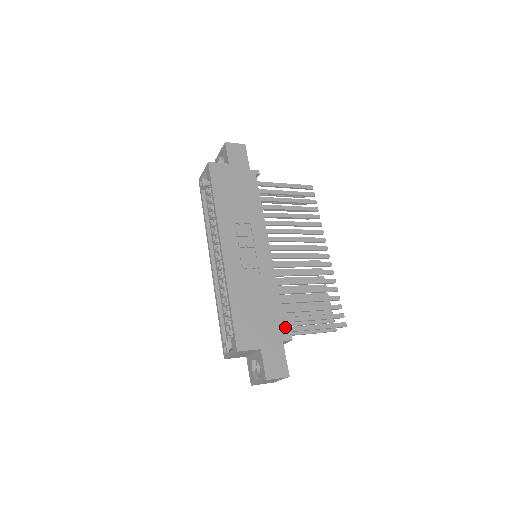
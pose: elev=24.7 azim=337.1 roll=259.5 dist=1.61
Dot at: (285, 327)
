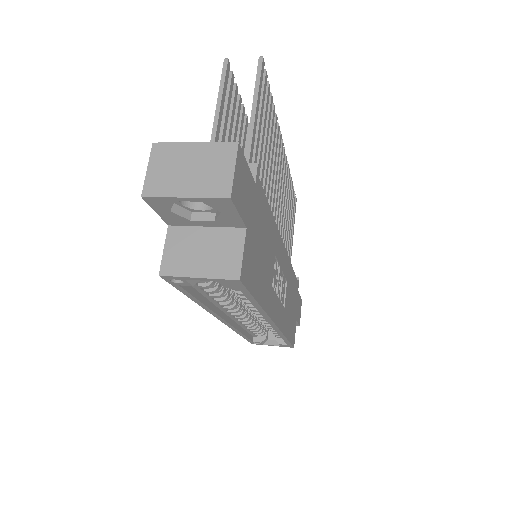
Dot at: (297, 280)
